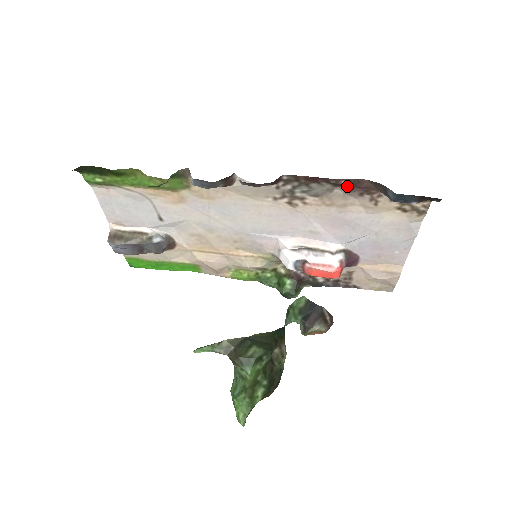
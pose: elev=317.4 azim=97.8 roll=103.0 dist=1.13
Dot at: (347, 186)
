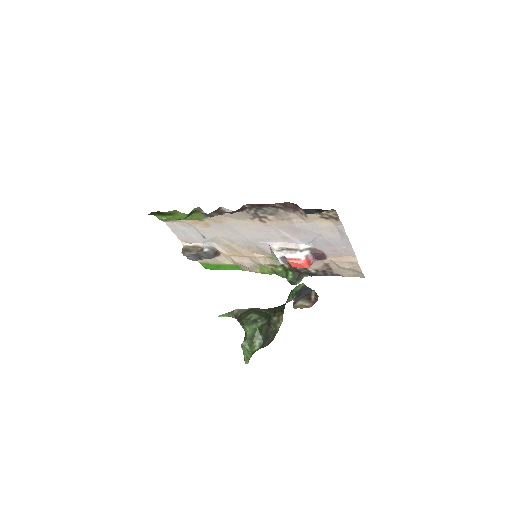
Dot at: (281, 207)
